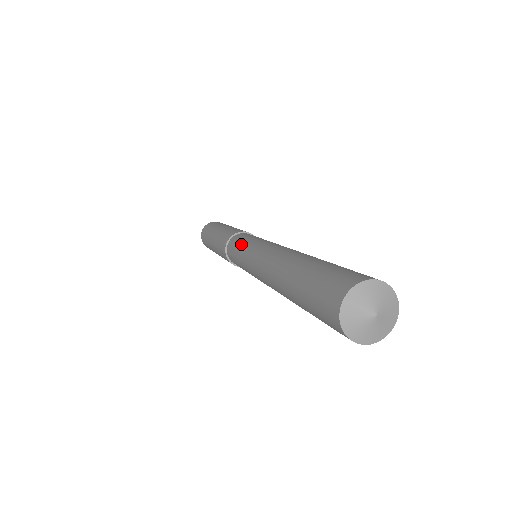
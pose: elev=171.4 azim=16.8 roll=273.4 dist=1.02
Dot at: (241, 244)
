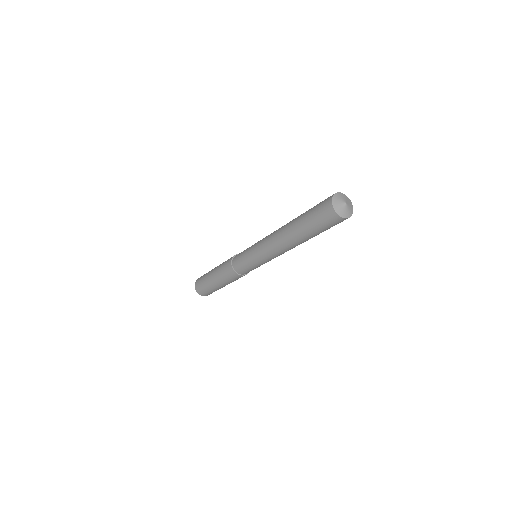
Dot at: (249, 247)
